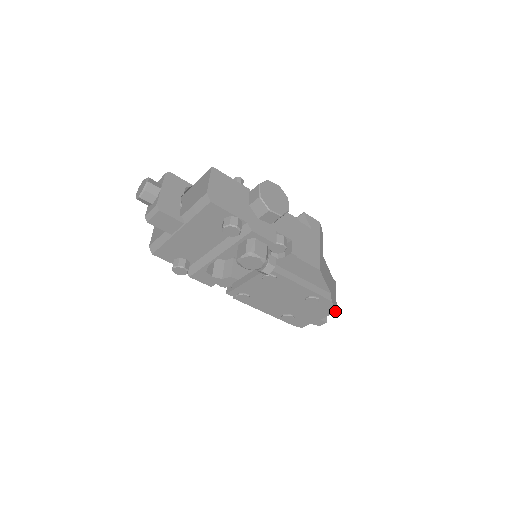
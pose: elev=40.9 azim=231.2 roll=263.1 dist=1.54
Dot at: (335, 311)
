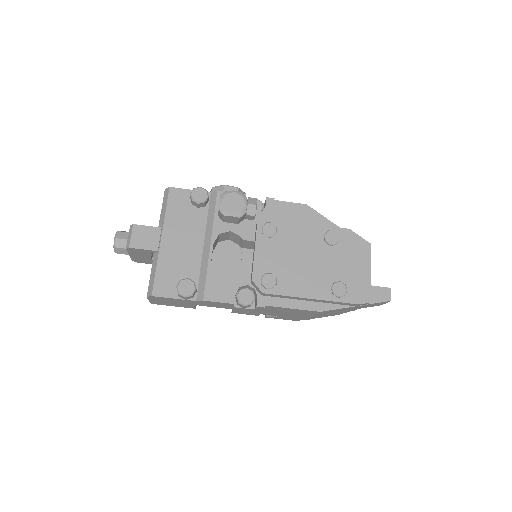
Dot at: (368, 244)
